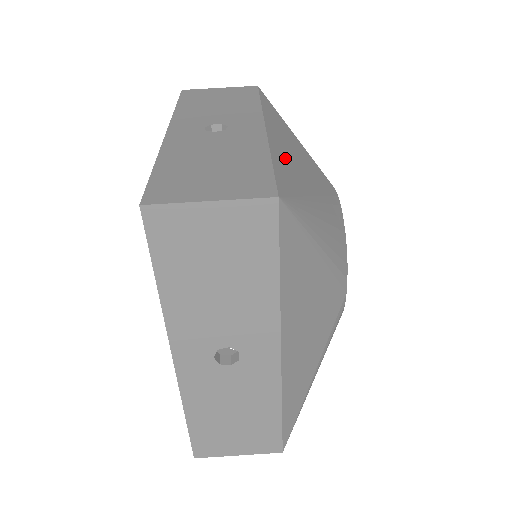
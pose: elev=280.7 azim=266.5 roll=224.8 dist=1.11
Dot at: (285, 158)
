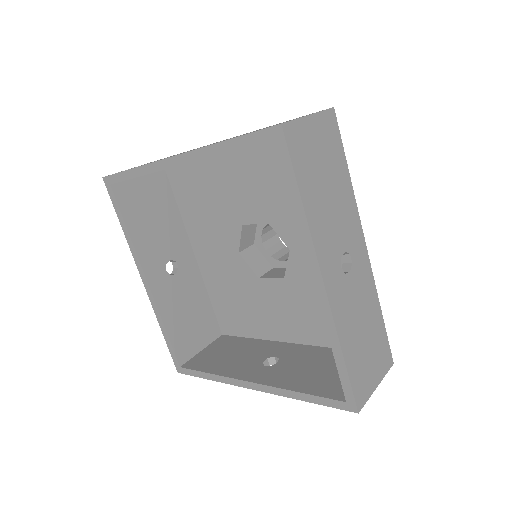
Dot at: occluded
